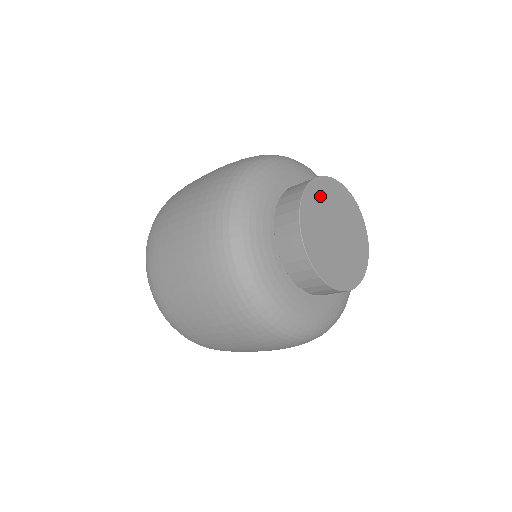
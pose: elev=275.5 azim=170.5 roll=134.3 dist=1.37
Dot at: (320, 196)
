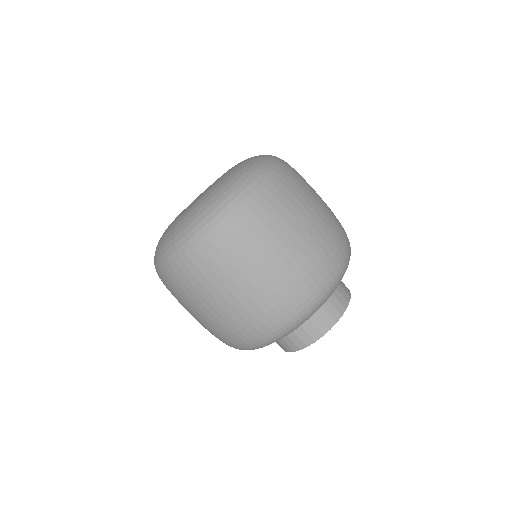
Dot at: occluded
